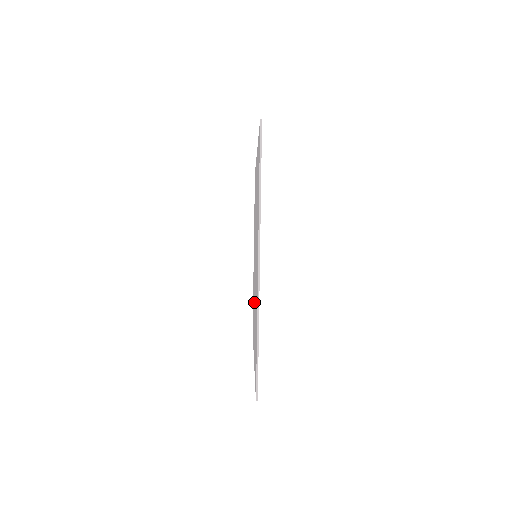
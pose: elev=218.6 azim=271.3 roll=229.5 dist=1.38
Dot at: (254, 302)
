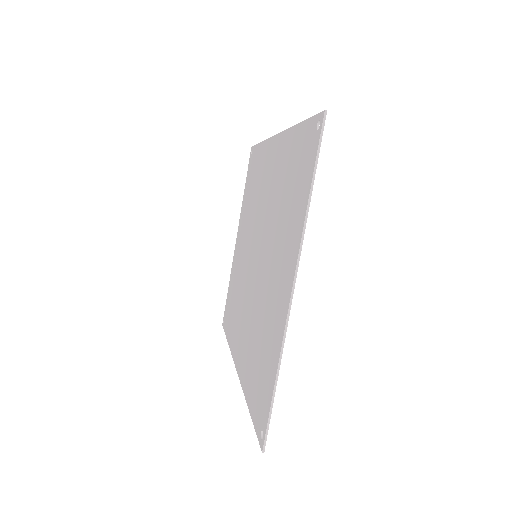
Dot at: (244, 307)
